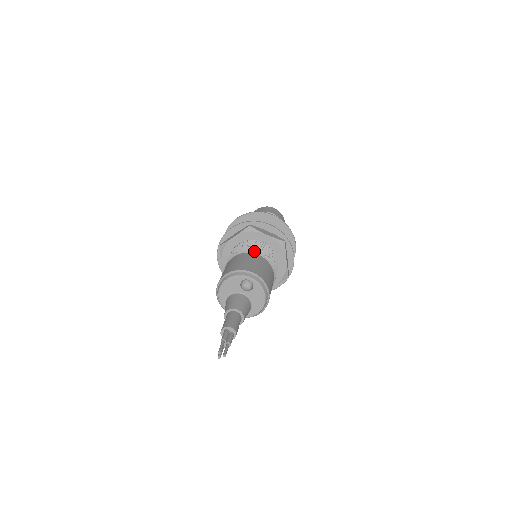
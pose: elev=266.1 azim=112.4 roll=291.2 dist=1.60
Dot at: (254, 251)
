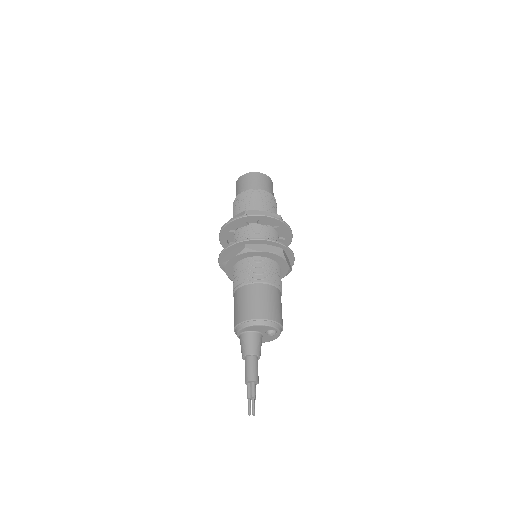
Dot at: (279, 286)
